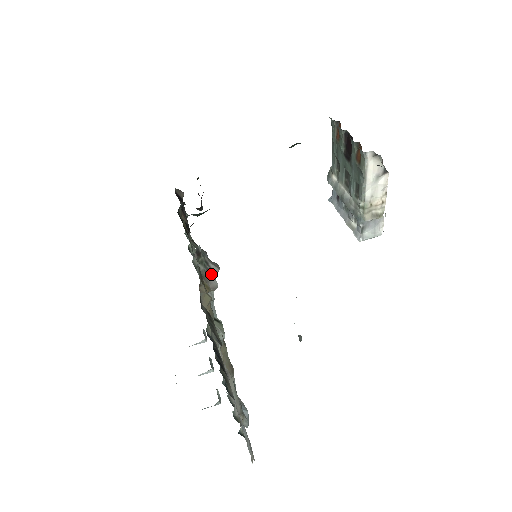
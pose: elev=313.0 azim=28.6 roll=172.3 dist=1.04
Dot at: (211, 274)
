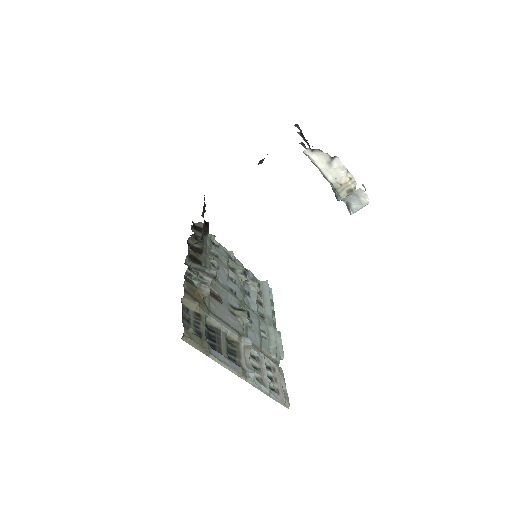
Dot at: (205, 285)
